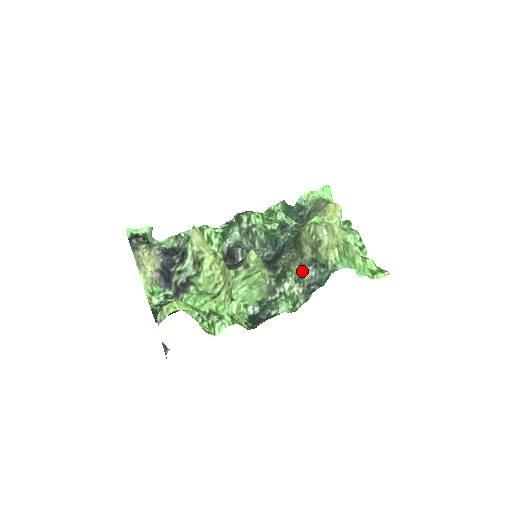
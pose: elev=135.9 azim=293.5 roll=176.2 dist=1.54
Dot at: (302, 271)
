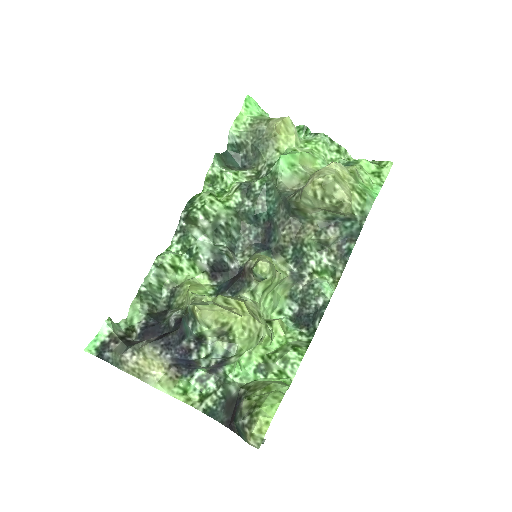
Dot at: (325, 240)
